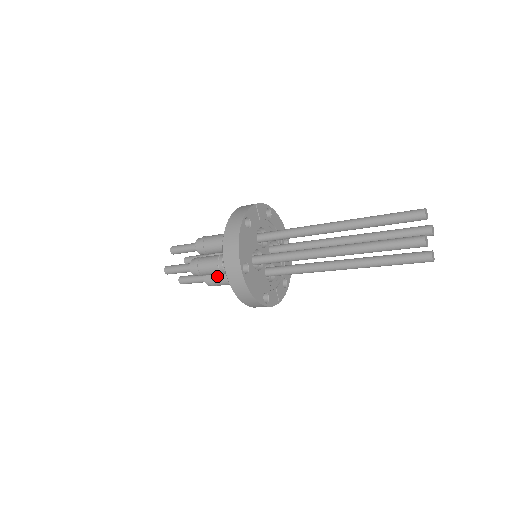
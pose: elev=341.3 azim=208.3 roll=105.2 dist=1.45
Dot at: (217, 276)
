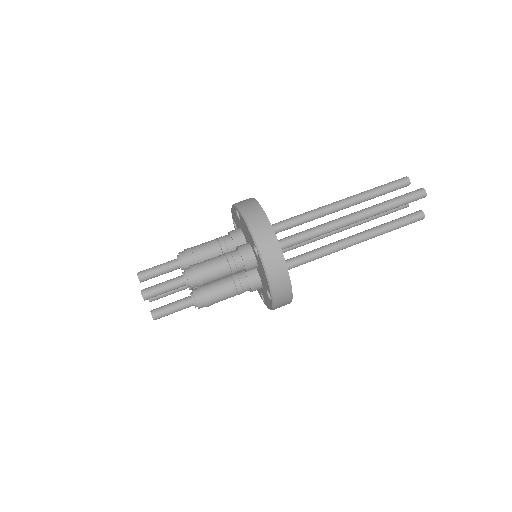
Dot at: (213, 288)
